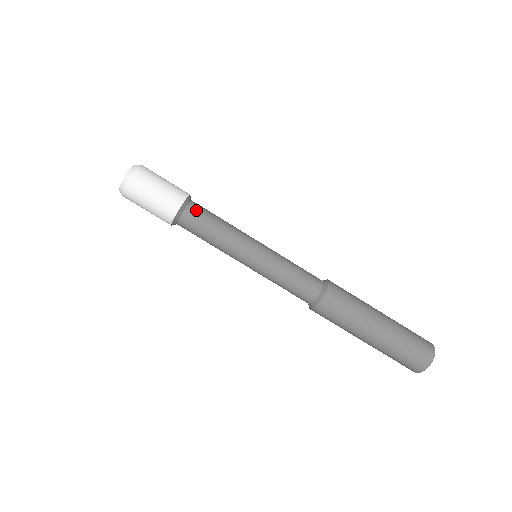
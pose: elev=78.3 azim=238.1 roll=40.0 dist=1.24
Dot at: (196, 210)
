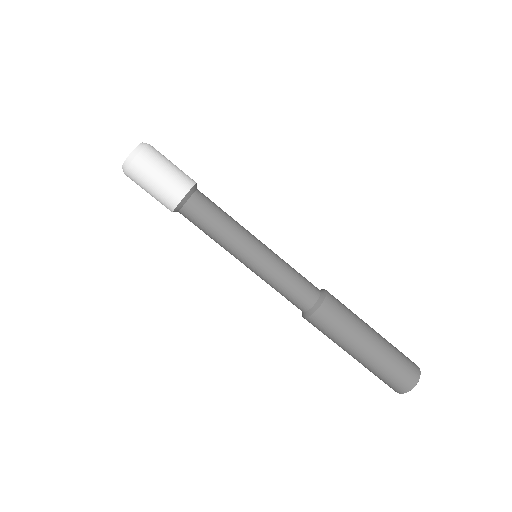
Dot at: (195, 208)
